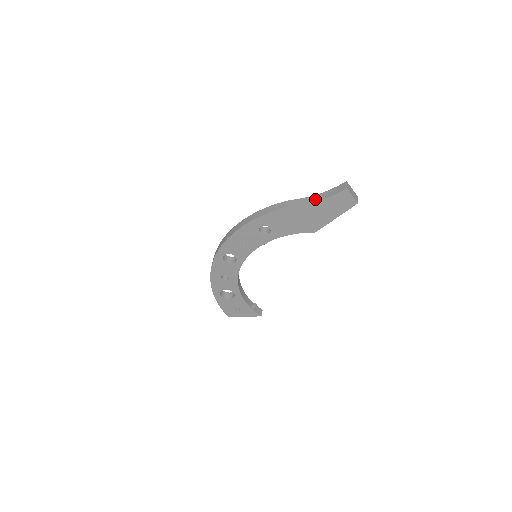
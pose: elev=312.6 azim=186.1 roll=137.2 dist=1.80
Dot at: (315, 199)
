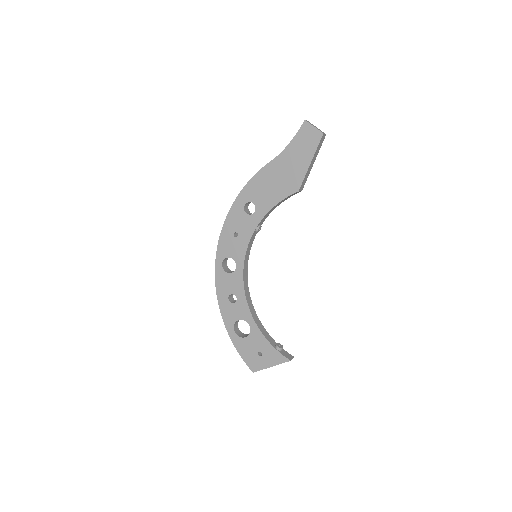
Dot at: (284, 150)
